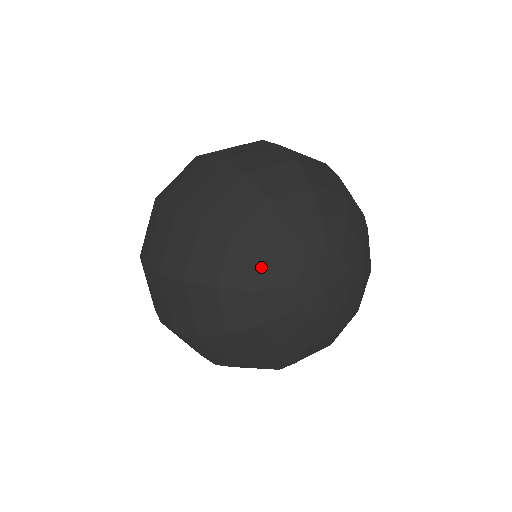
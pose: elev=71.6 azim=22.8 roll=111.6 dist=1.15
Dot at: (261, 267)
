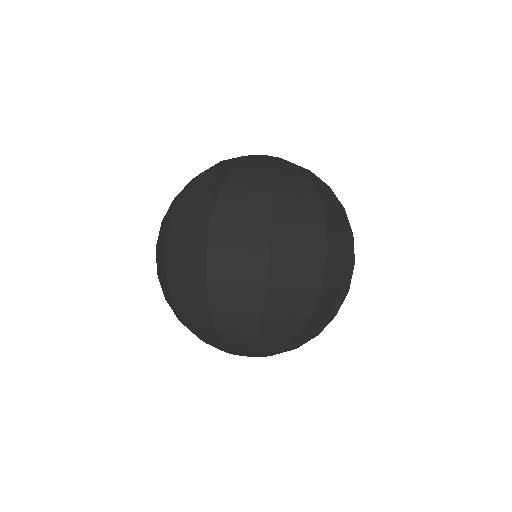
Dot at: (203, 341)
